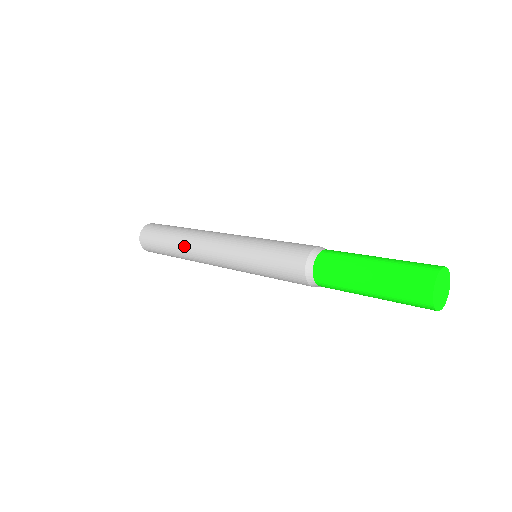
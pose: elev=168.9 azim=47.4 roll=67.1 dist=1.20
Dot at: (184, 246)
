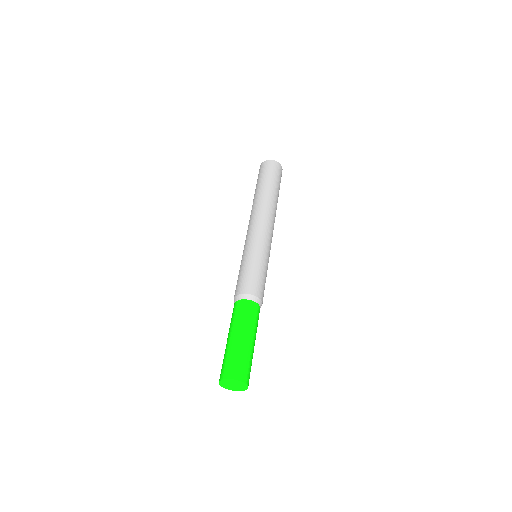
Dot at: (253, 203)
